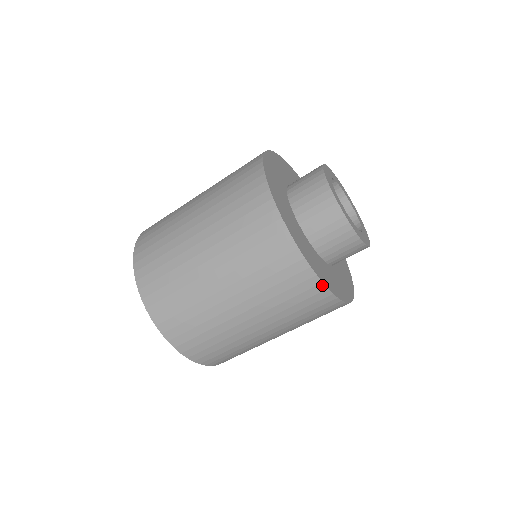
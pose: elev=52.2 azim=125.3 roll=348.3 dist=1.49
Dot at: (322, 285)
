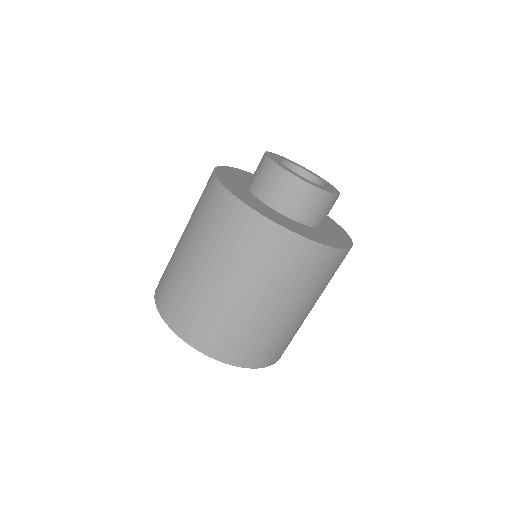
Dot at: (316, 244)
